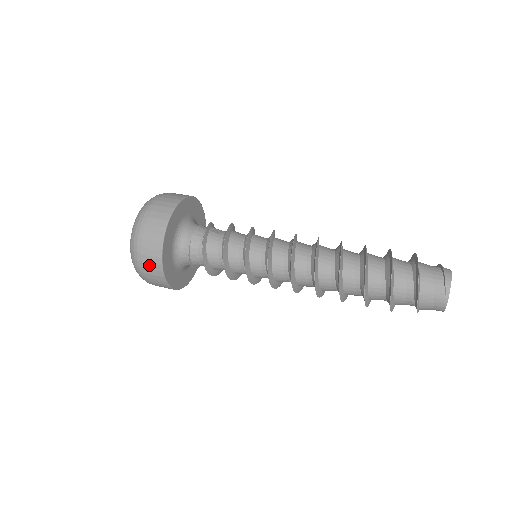
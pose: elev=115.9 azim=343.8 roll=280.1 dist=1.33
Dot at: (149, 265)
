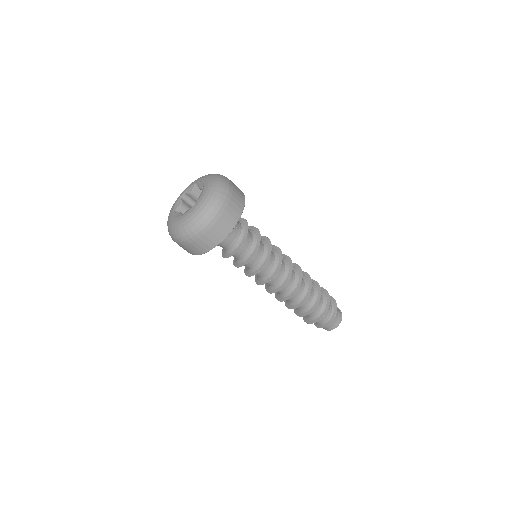
Dot at: (234, 205)
